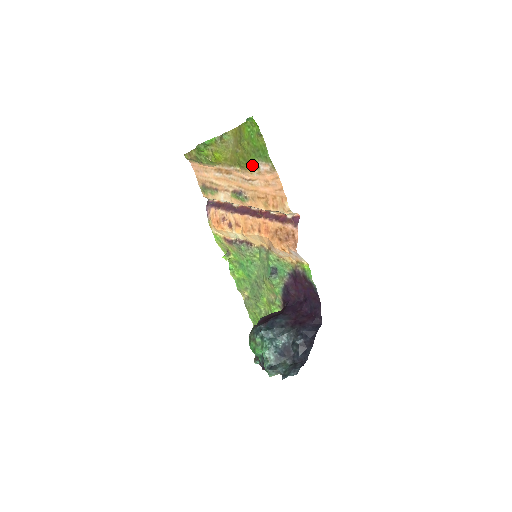
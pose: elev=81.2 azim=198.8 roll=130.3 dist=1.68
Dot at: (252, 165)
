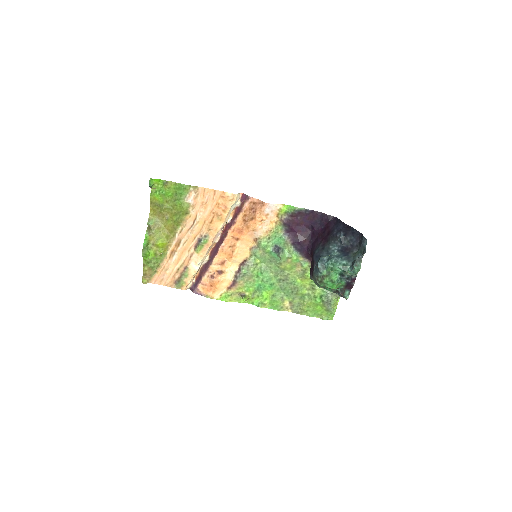
Dot at: (184, 209)
